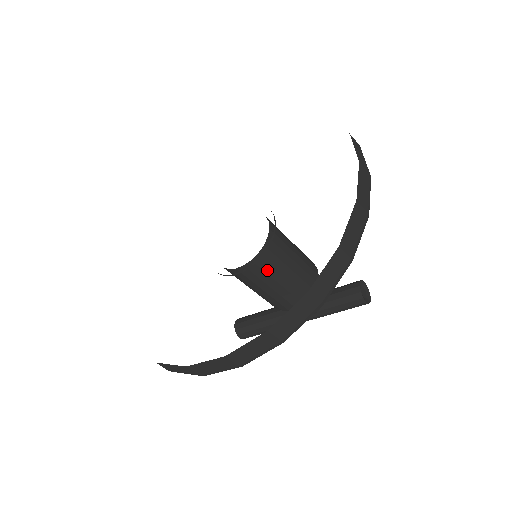
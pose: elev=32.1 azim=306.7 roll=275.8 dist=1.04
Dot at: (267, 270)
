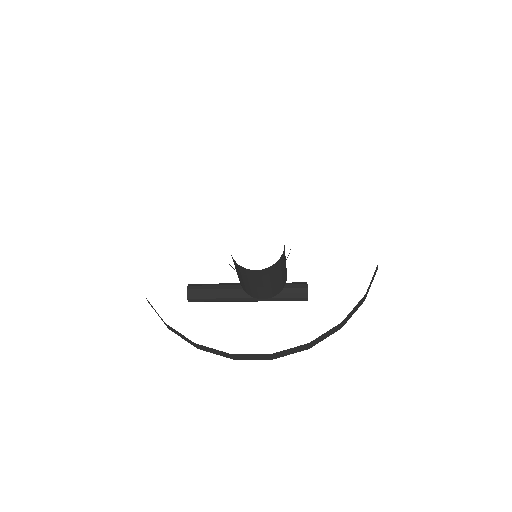
Dot at: (271, 274)
